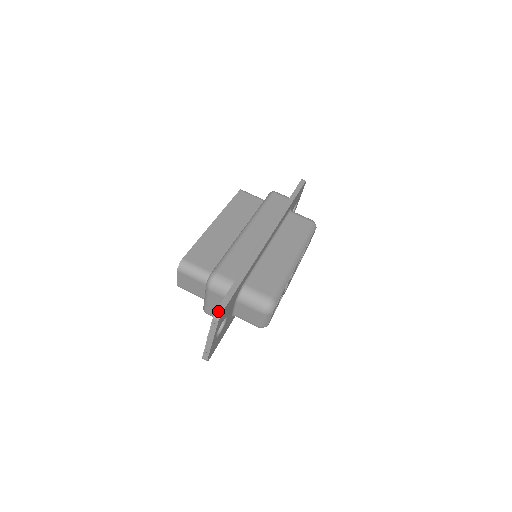
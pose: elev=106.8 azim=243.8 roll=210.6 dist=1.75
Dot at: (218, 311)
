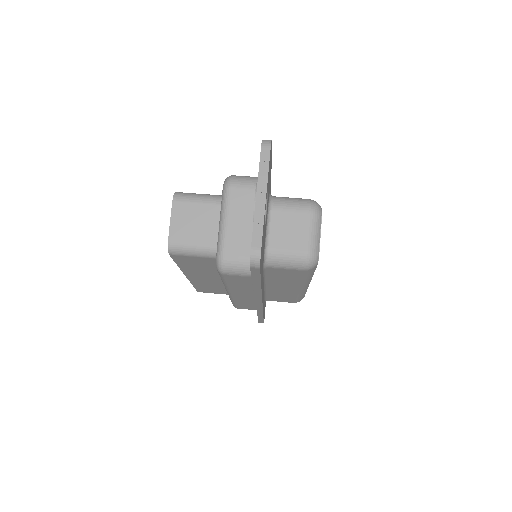
Dot at: (265, 140)
